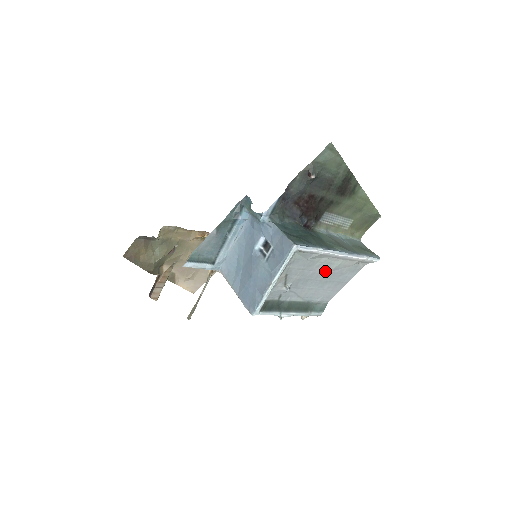
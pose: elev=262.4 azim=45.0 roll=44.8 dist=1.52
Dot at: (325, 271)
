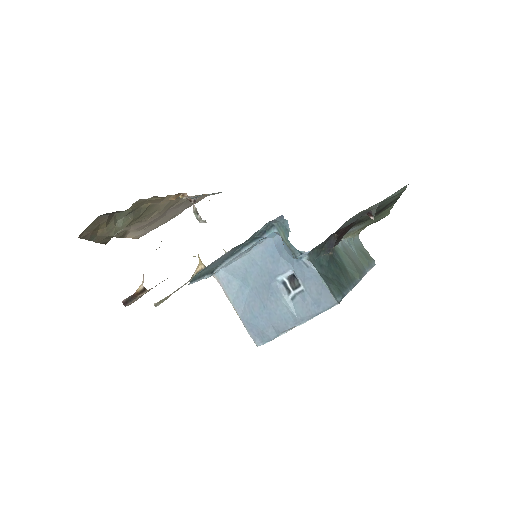
Dot at: occluded
